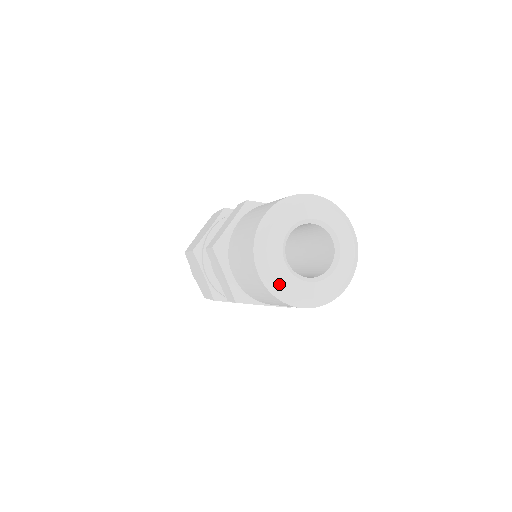
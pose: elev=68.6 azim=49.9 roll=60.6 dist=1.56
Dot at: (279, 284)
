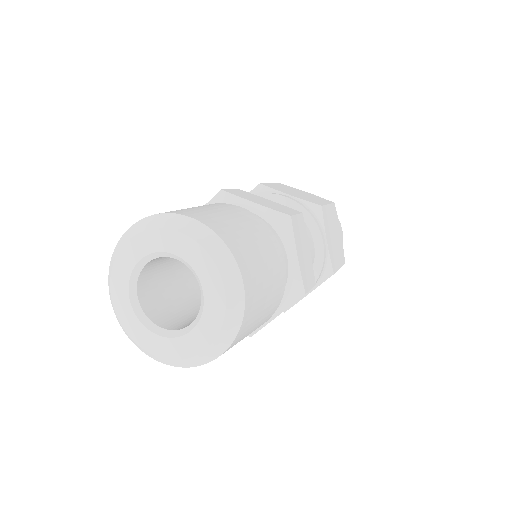
Dot at: (120, 322)
